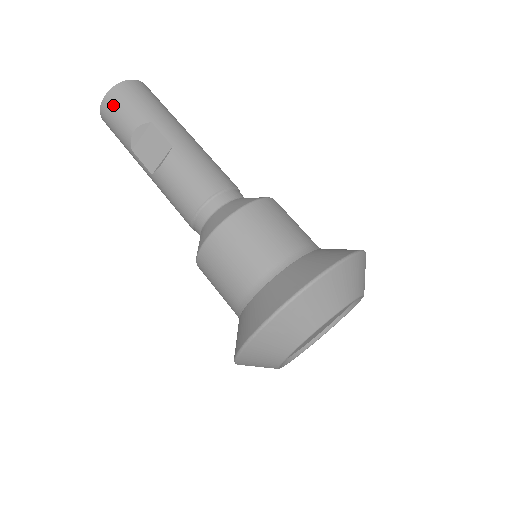
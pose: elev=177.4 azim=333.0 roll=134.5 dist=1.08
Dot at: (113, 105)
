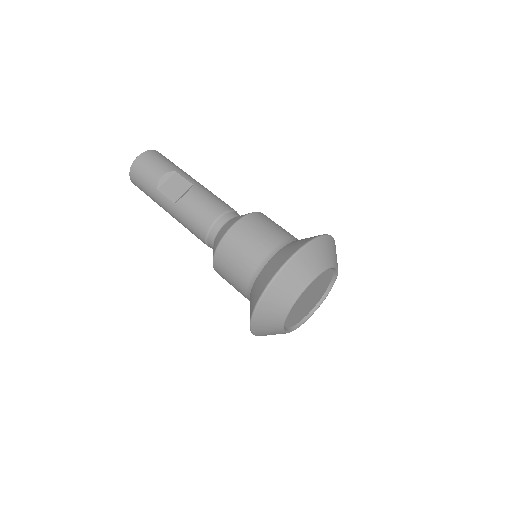
Dot at: (145, 161)
